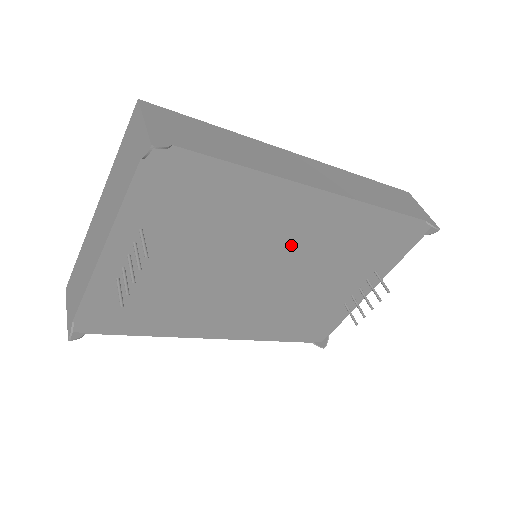
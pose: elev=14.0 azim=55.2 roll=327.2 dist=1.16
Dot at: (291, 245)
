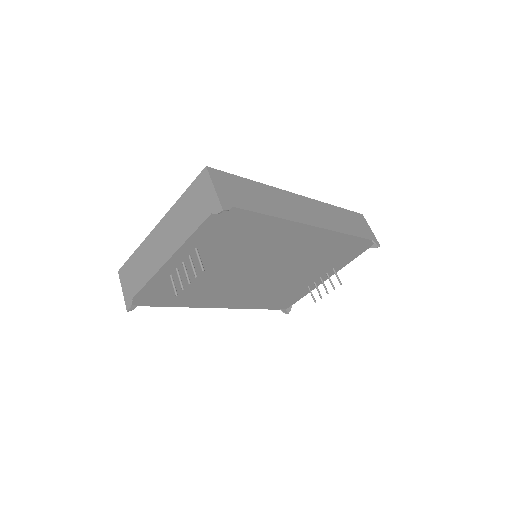
Dot at: (284, 255)
